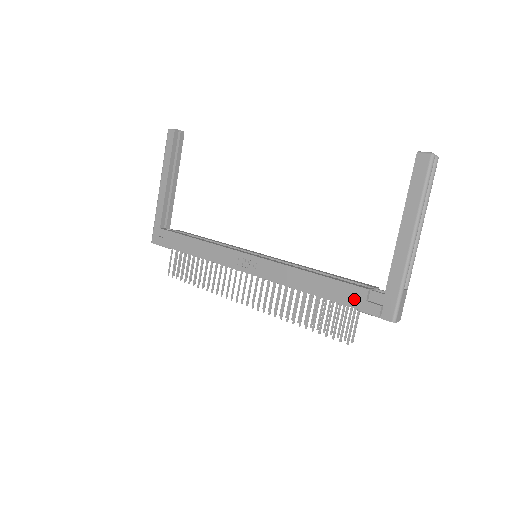
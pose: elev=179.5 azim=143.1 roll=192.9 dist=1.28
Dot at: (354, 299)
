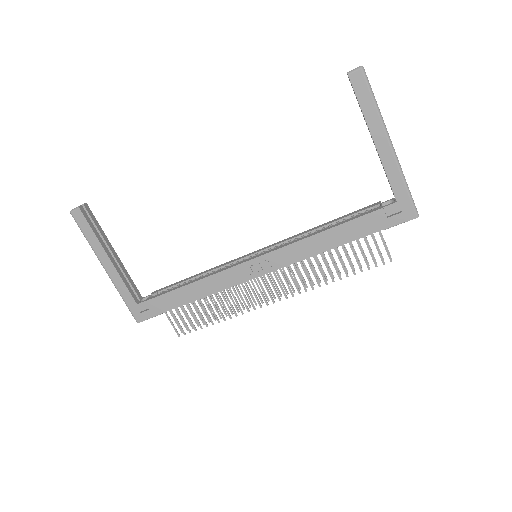
Dot at: (376, 224)
